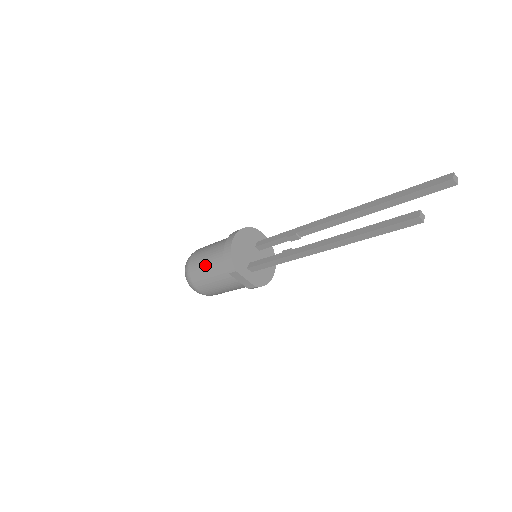
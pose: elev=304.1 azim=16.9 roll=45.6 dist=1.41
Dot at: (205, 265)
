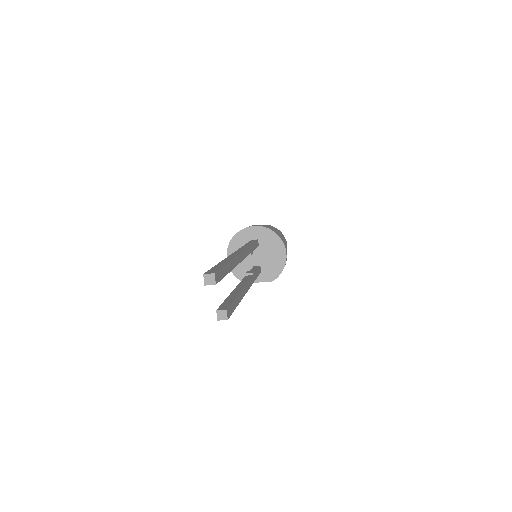
Dot at: occluded
